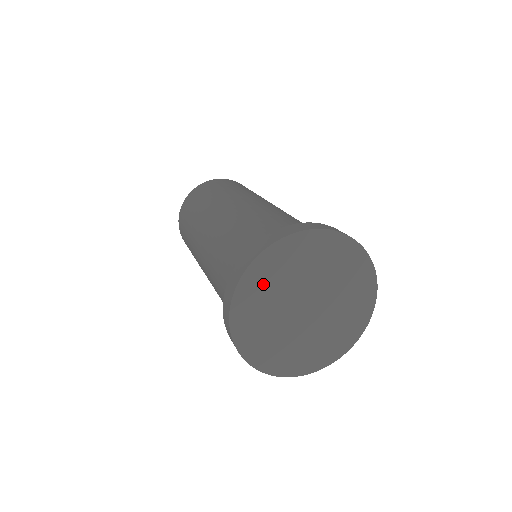
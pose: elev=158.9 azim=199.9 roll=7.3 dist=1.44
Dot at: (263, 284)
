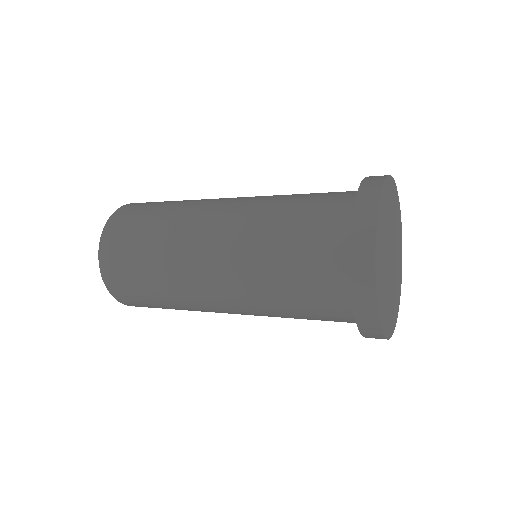
Dot at: (380, 271)
